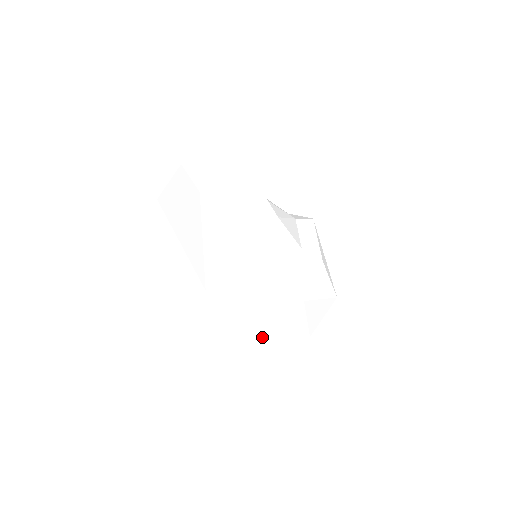
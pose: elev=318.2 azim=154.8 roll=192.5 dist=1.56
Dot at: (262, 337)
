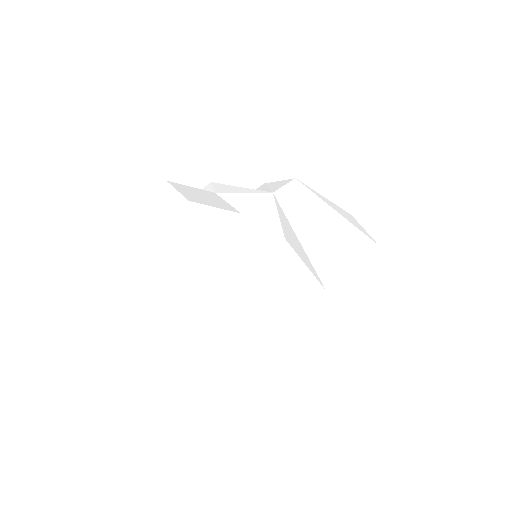
Dot at: (301, 354)
